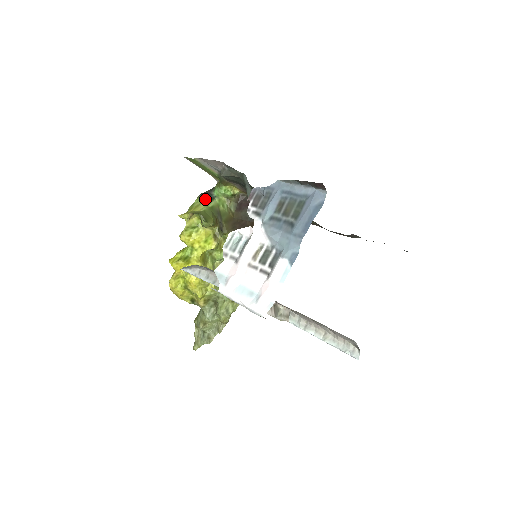
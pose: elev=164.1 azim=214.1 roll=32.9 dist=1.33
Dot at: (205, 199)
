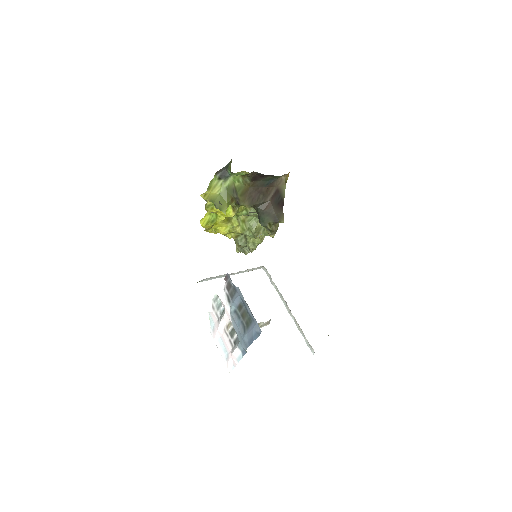
Dot at: (221, 178)
